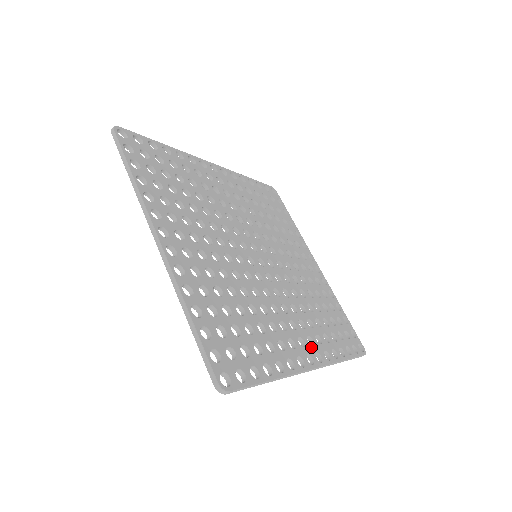
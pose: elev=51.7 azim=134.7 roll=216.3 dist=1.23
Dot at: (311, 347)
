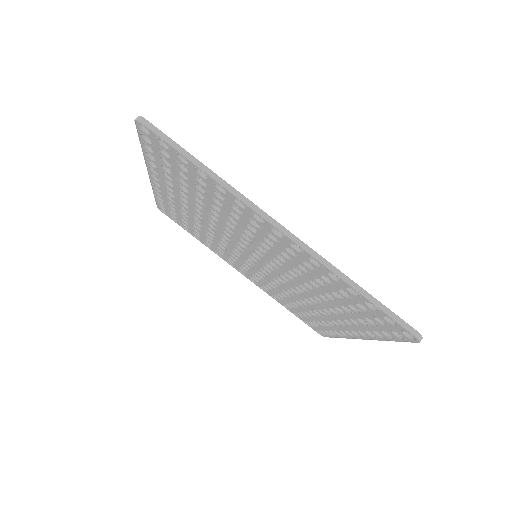
Dot at: occluded
